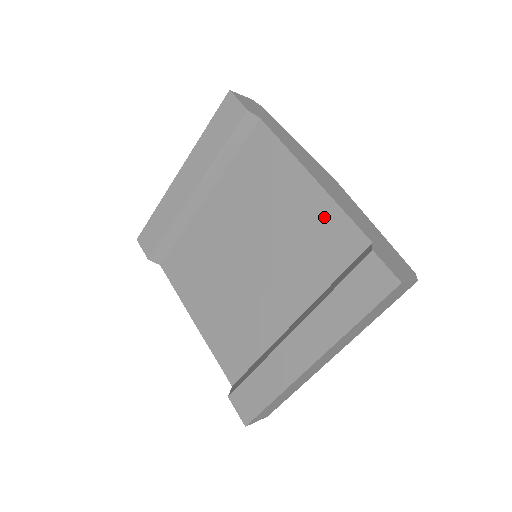
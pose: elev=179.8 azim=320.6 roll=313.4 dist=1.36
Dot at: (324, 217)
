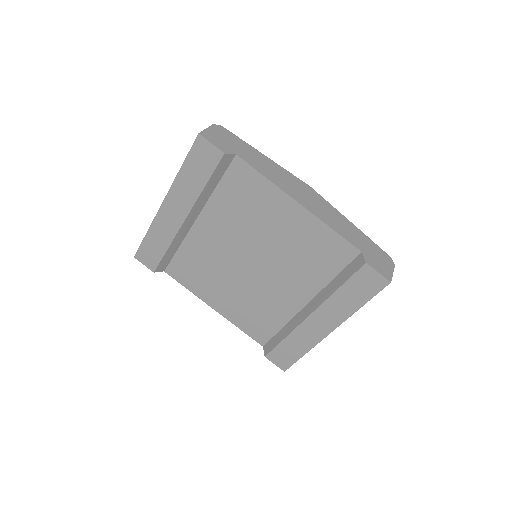
Dot at: (318, 235)
